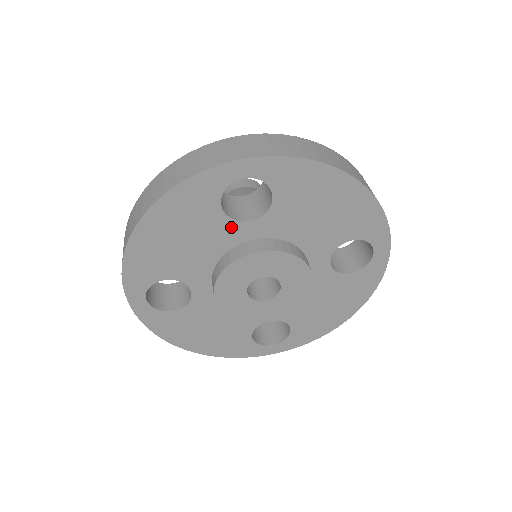
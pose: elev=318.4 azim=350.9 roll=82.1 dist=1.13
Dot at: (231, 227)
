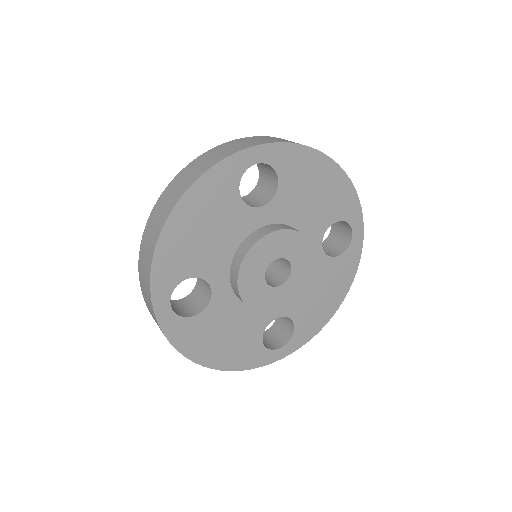
Dot at: (246, 214)
